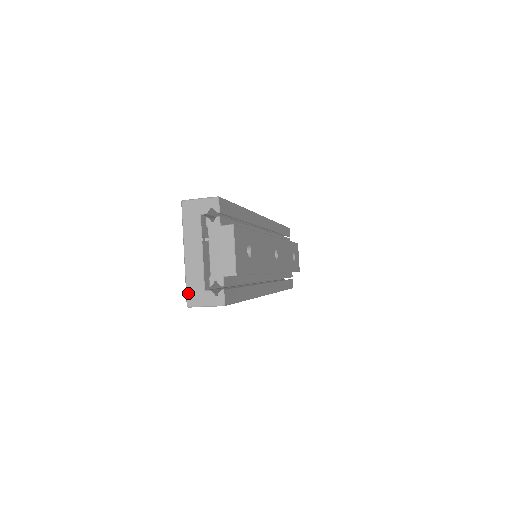
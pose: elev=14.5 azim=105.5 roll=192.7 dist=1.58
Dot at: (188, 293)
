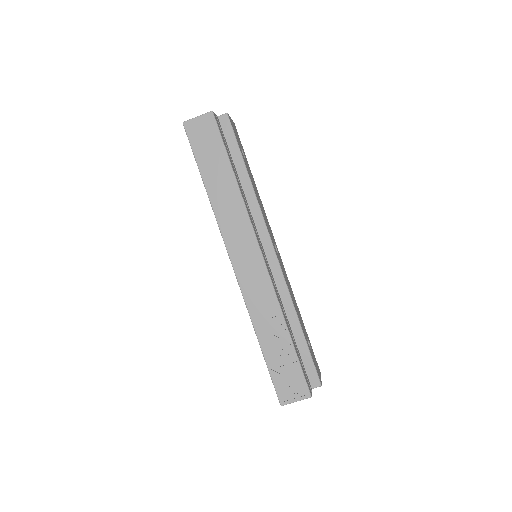
Dot at: occluded
